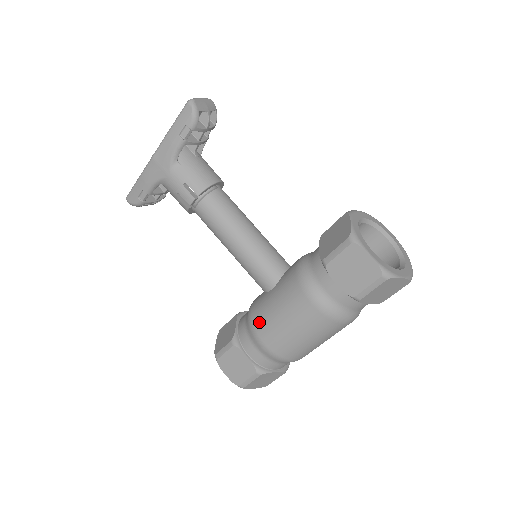
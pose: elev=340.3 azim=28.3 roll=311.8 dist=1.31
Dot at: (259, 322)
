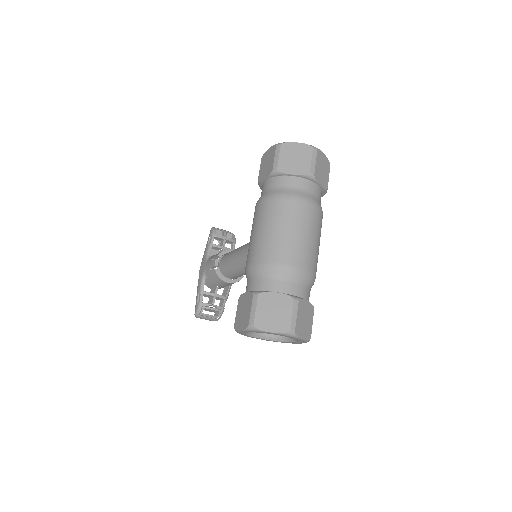
Dot at: occluded
